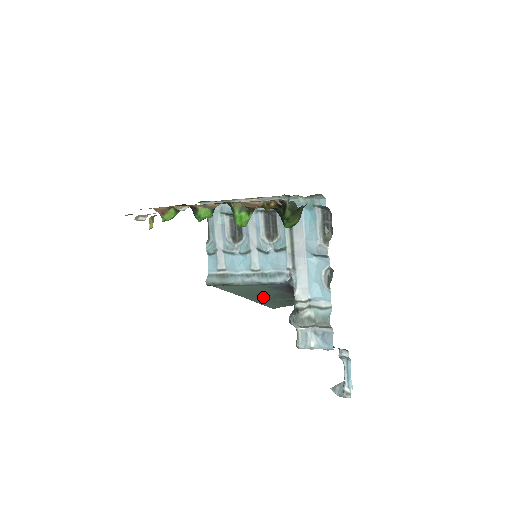
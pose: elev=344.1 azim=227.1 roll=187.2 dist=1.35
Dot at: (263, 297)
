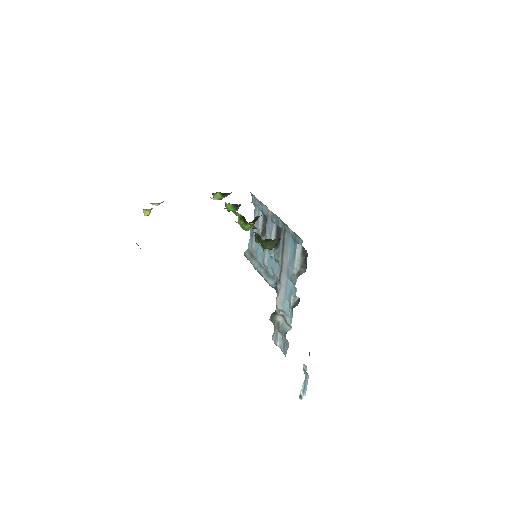
Dot at: occluded
